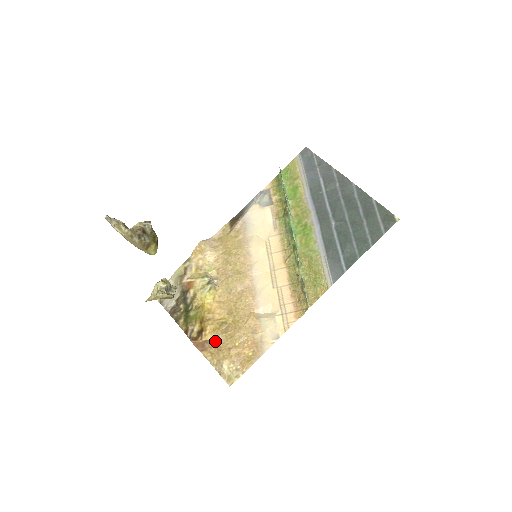
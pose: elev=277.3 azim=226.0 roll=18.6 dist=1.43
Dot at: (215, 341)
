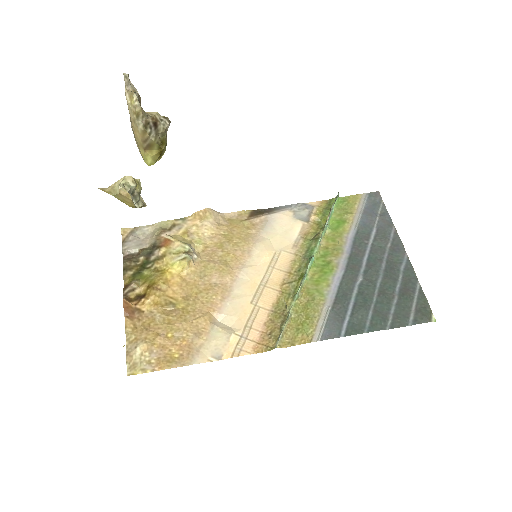
Dot at: (149, 316)
